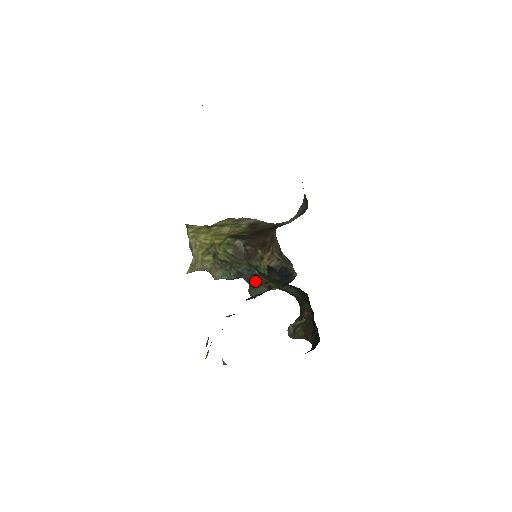
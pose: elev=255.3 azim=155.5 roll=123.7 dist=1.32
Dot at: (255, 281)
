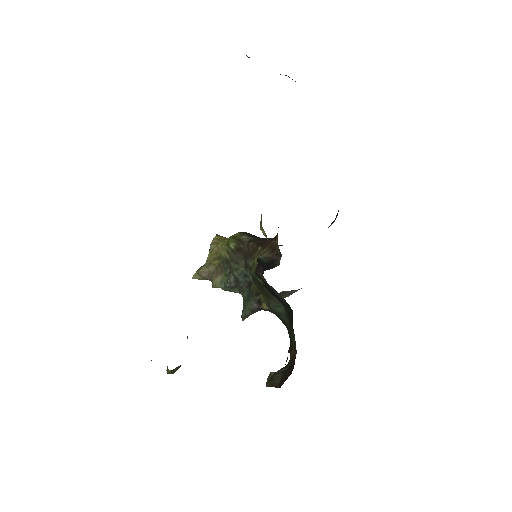
Dot at: (248, 292)
